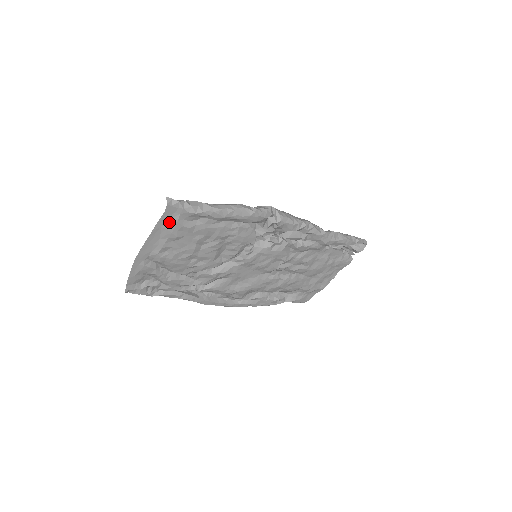
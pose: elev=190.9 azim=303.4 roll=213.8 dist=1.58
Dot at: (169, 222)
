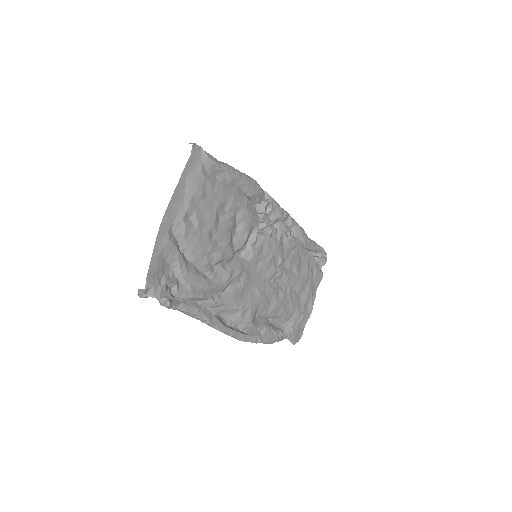
Dot at: (194, 172)
